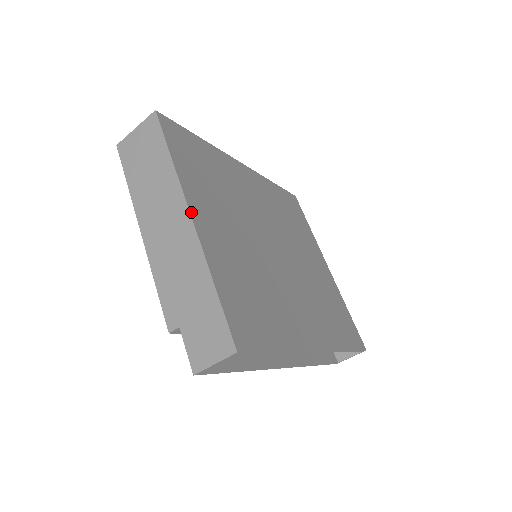
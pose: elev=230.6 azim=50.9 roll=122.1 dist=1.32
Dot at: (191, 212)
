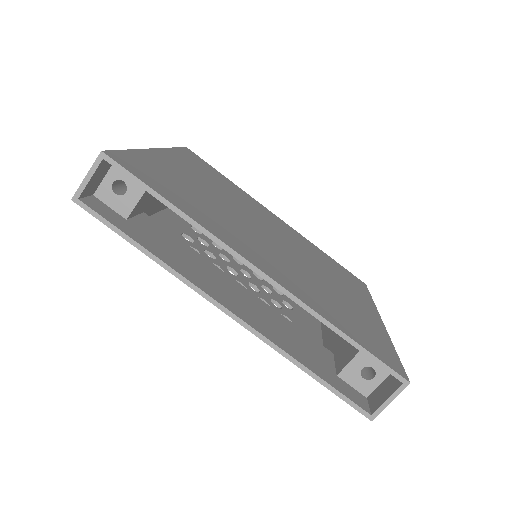
Dot at: (158, 149)
